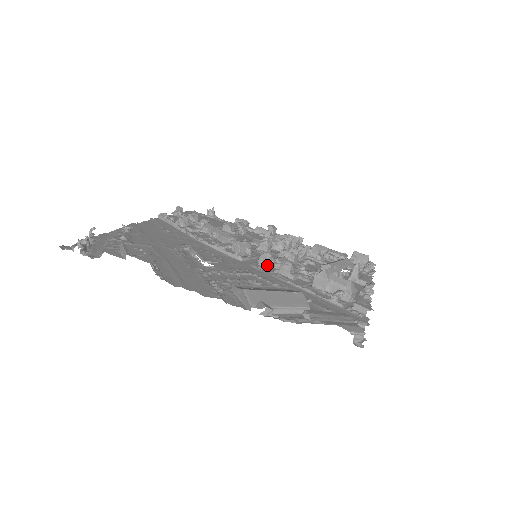
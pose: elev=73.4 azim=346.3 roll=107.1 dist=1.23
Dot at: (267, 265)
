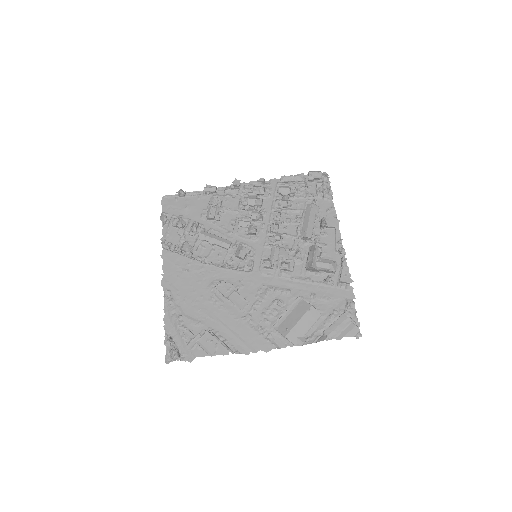
Dot at: (271, 268)
